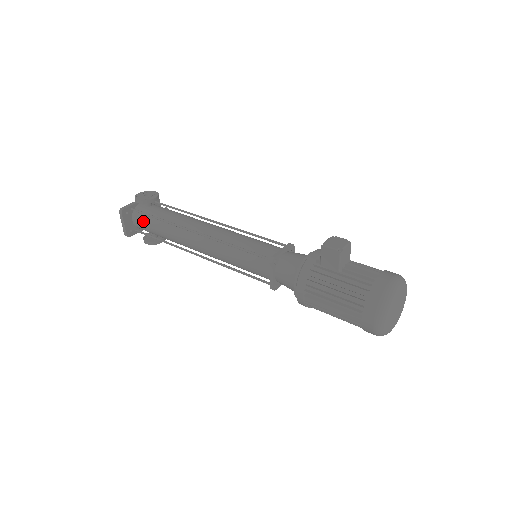
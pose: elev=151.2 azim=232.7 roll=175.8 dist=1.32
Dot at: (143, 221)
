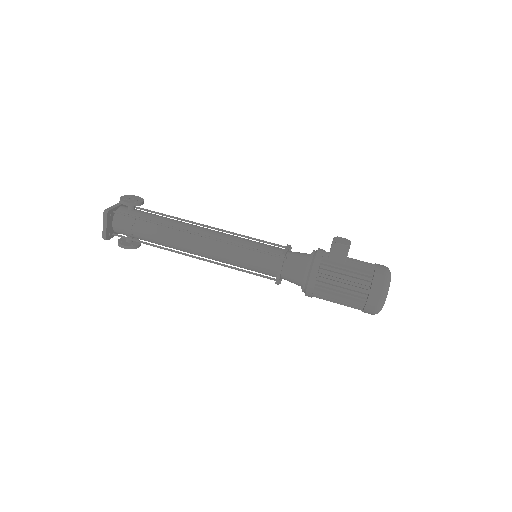
Dot at: (128, 224)
